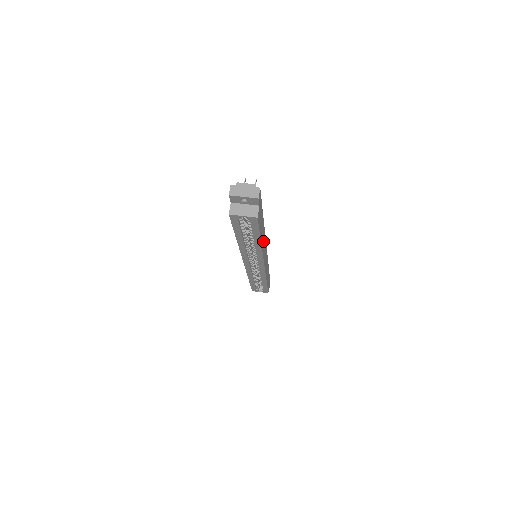
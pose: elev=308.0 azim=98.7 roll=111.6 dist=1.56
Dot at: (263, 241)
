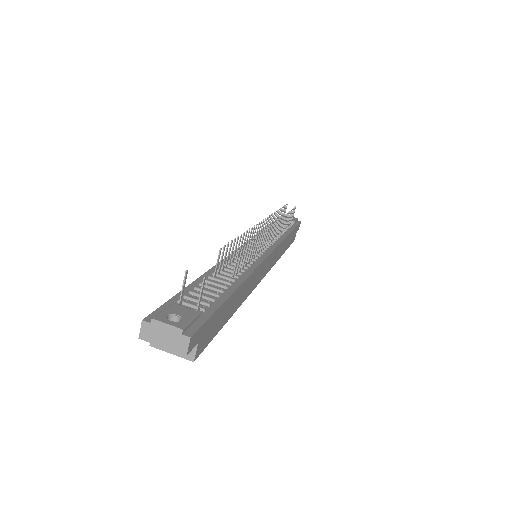
Dot at: (246, 289)
